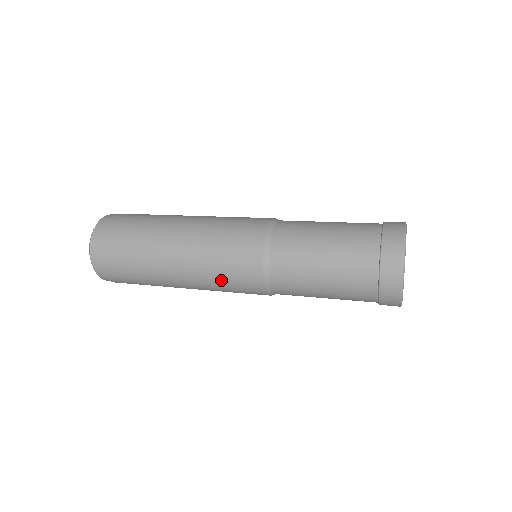
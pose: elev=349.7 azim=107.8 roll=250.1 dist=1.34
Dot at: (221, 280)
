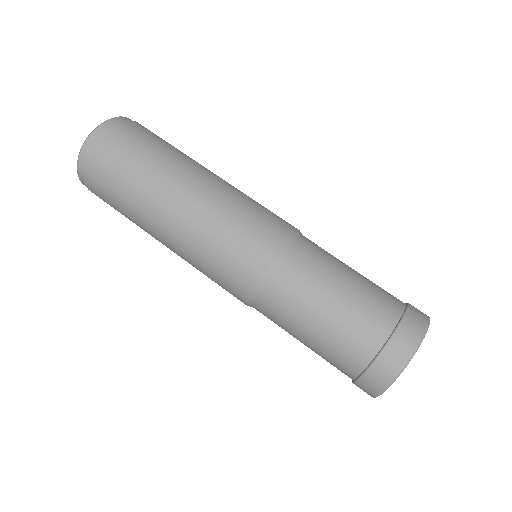
Dot at: occluded
